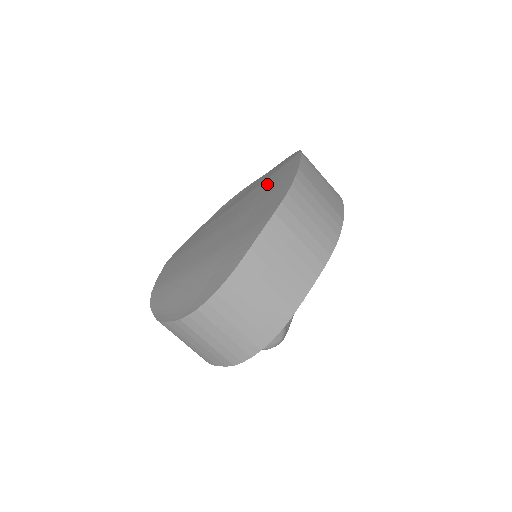
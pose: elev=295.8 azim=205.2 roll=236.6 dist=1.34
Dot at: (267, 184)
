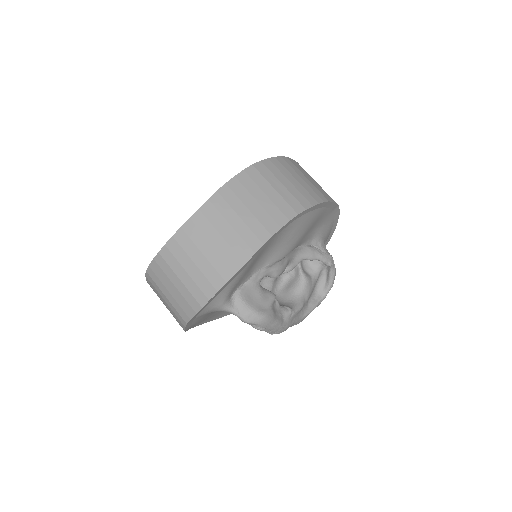
Dot at: occluded
